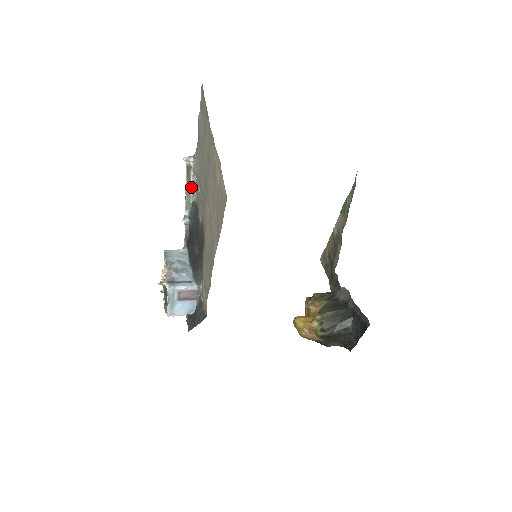
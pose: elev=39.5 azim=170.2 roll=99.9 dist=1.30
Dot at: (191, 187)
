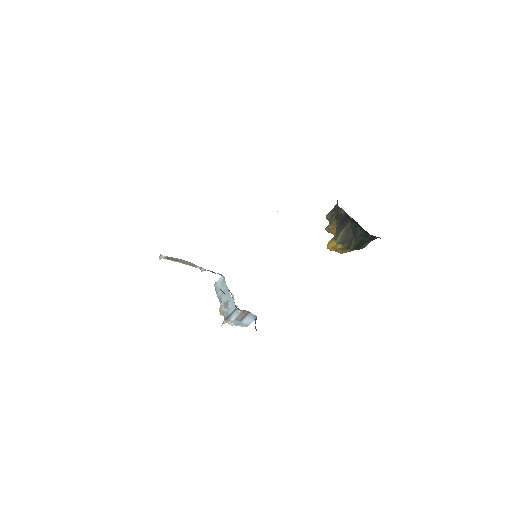
Dot at: (182, 261)
